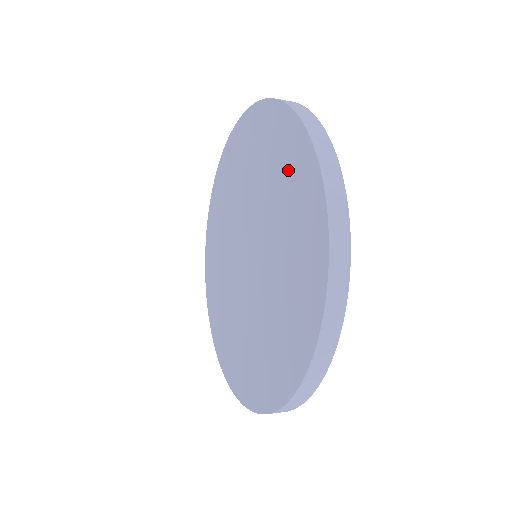
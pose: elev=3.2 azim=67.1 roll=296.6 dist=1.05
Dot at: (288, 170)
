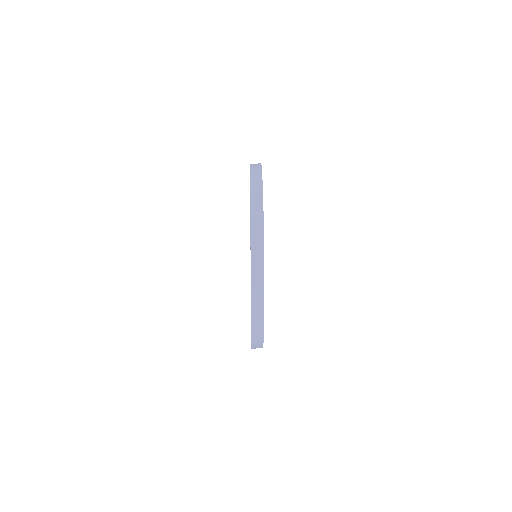
Dot at: occluded
